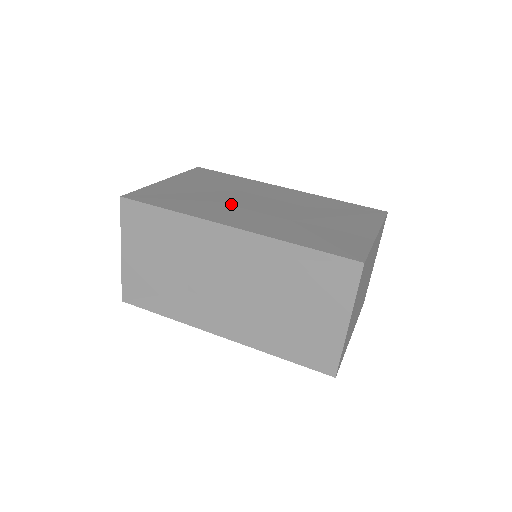
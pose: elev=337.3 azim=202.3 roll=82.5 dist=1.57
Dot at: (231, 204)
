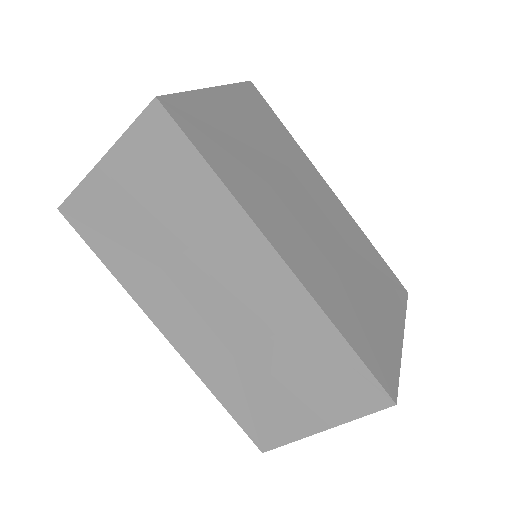
Dot at: (283, 199)
